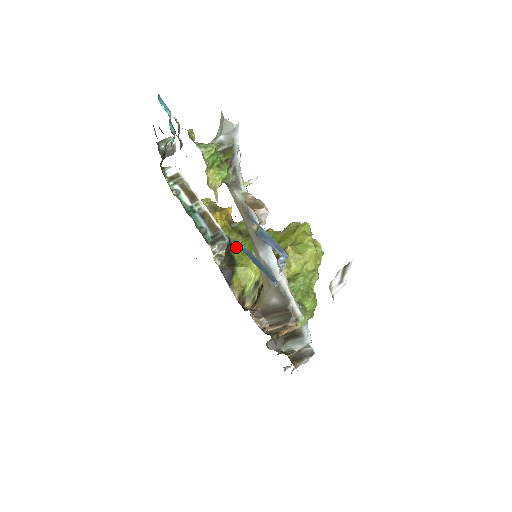
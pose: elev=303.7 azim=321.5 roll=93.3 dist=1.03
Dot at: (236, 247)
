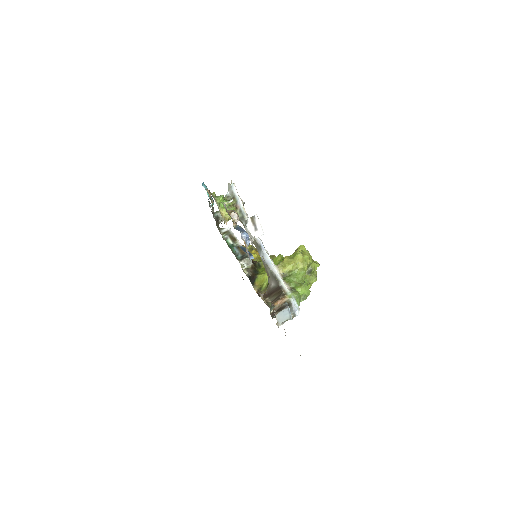
Dot at: occluded
